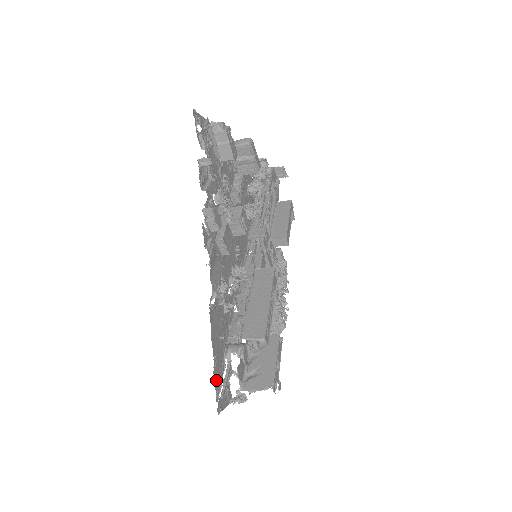
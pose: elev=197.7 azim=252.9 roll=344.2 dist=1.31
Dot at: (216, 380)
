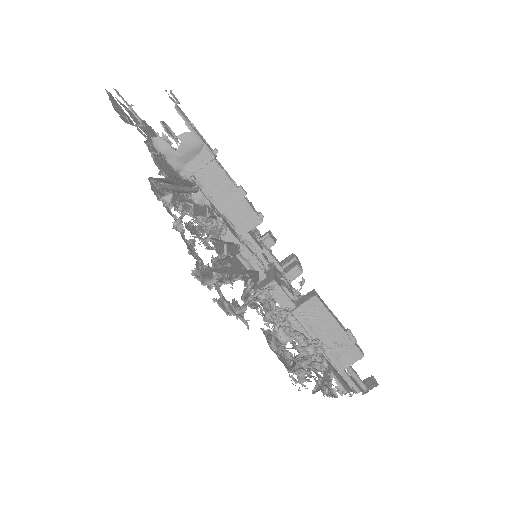
Dot at: (129, 111)
